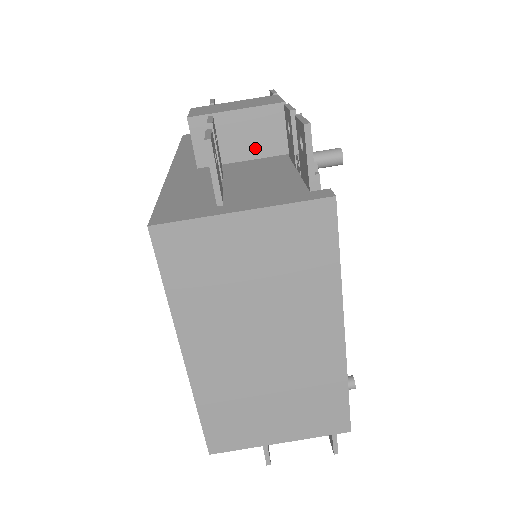
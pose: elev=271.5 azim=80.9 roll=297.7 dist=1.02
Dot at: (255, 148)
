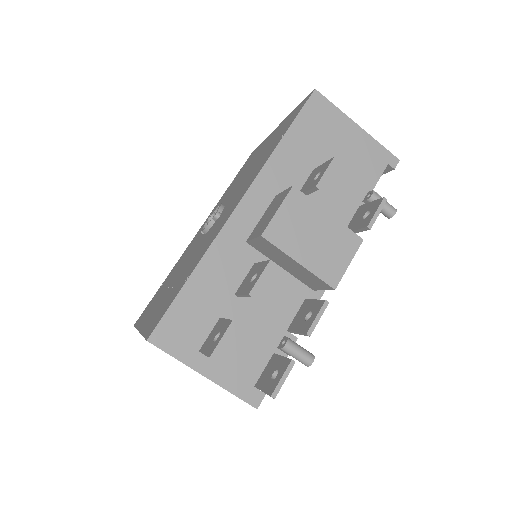
Dot at: (293, 272)
